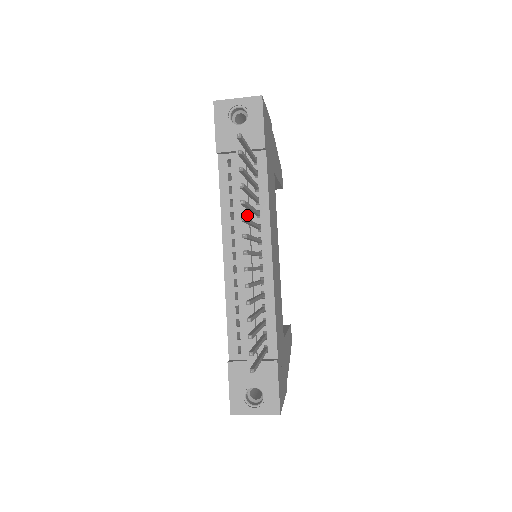
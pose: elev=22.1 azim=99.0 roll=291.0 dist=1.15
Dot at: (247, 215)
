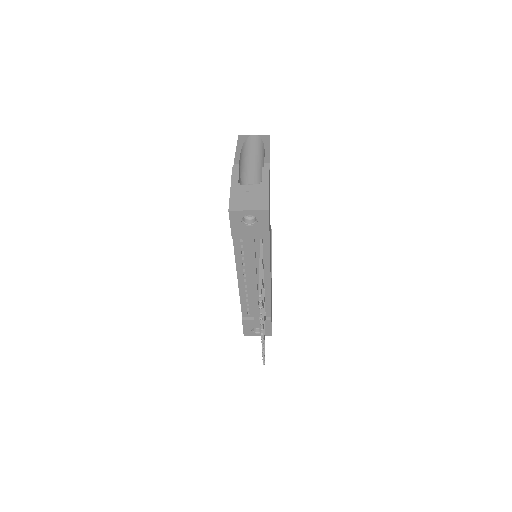
Dot at: (255, 269)
